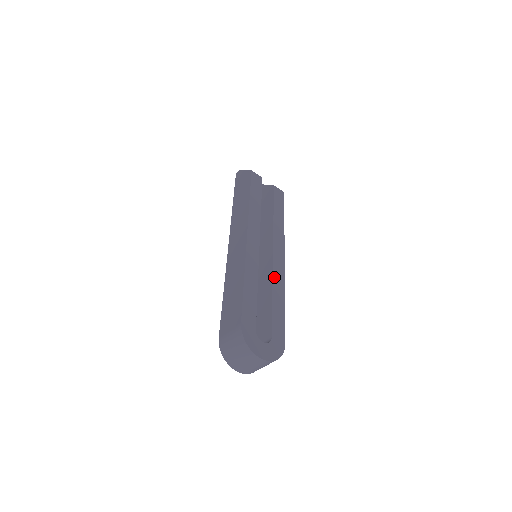
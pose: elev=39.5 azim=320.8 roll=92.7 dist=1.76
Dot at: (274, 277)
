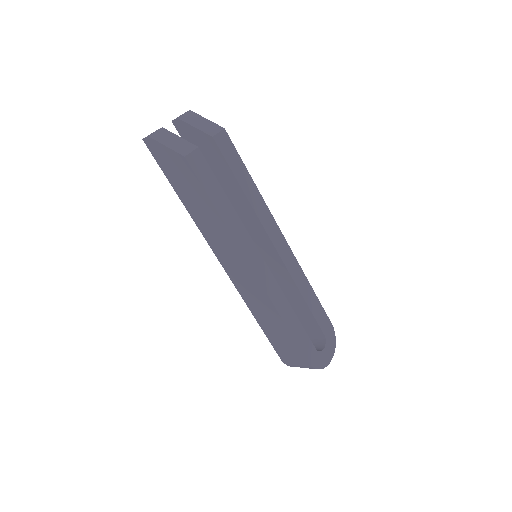
Dot at: (293, 276)
